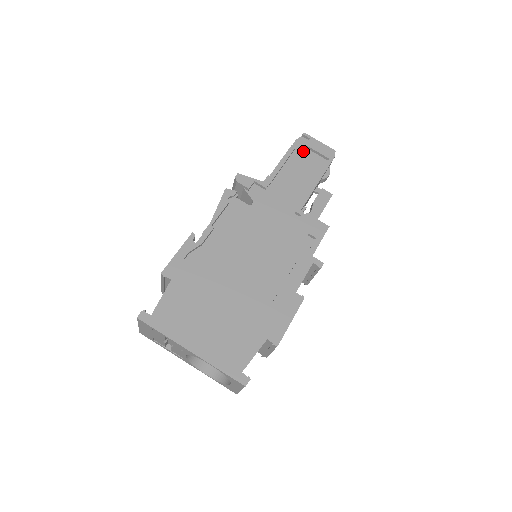
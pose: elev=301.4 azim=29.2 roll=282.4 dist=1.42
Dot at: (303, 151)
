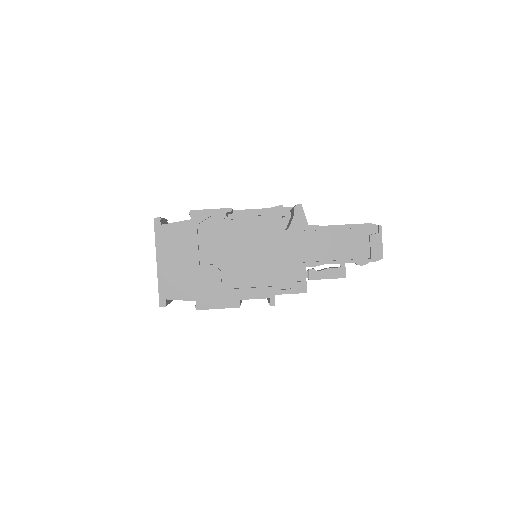
Dot at: (364, 235)
